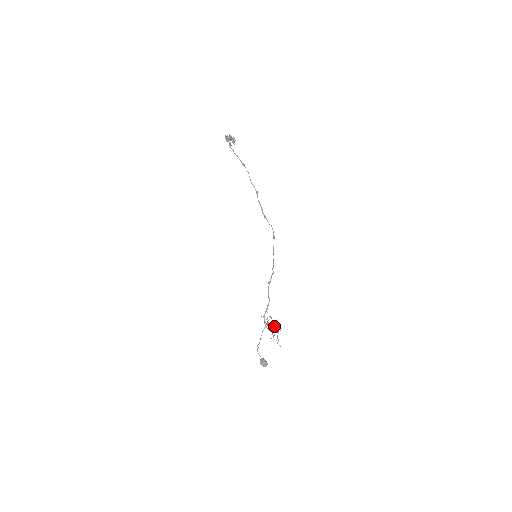
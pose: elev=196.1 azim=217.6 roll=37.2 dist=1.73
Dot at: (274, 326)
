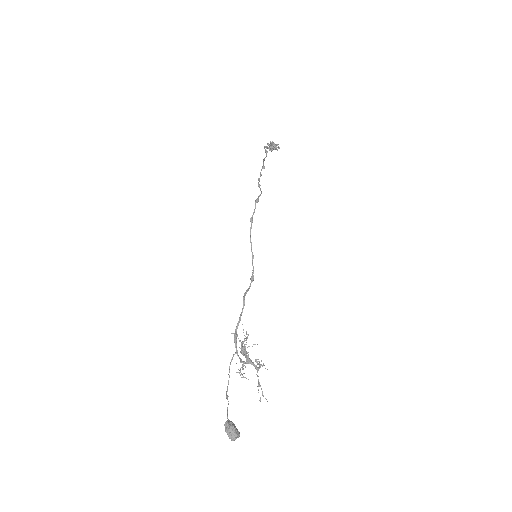
Dot at: (243, 347)
